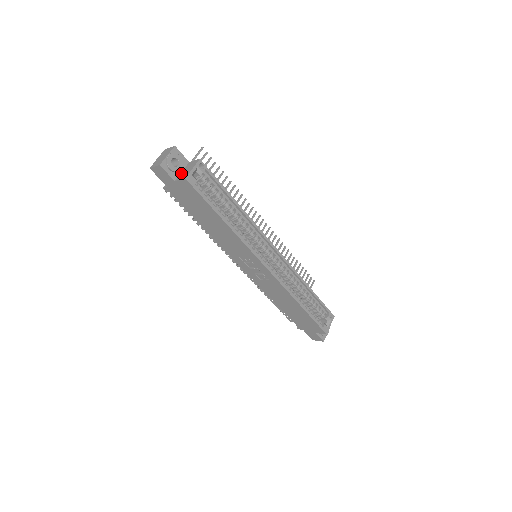
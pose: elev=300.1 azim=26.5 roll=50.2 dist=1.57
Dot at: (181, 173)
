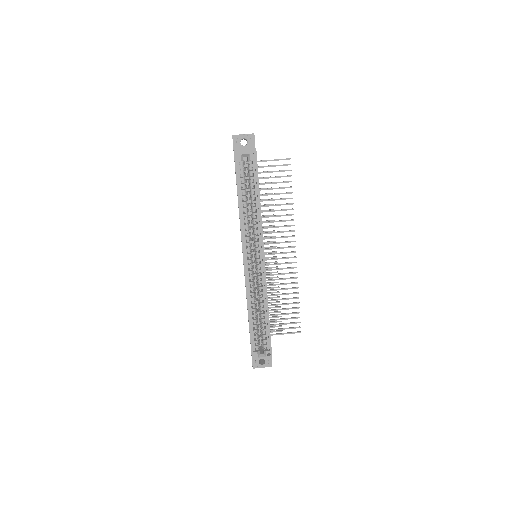
Dot at: occluded
